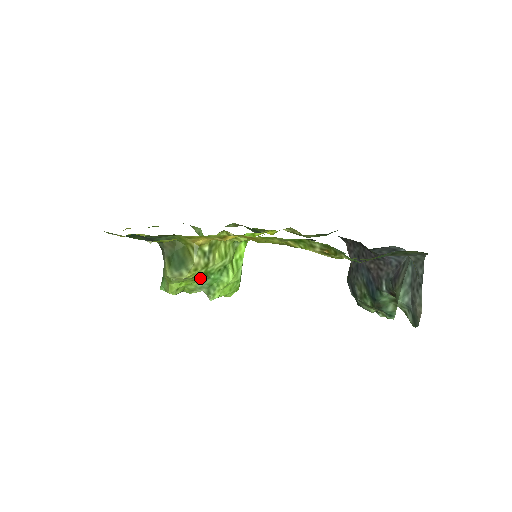
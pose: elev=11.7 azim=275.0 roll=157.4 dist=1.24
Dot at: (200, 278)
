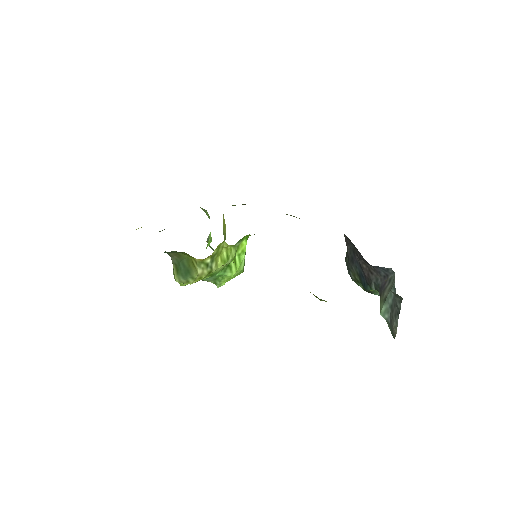
Dot at: occluded
